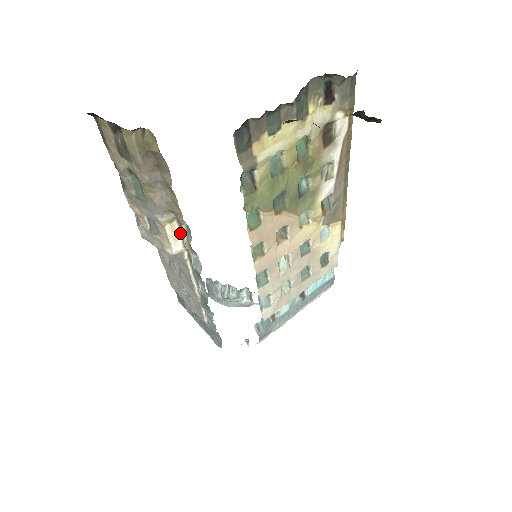
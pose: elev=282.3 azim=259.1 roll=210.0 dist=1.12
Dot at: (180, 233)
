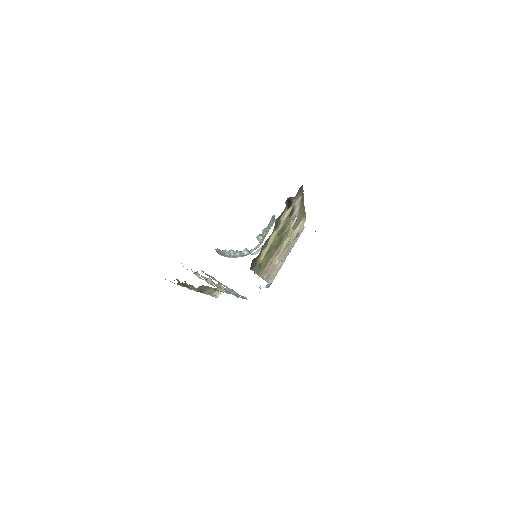
Dot at: (219, 288)
